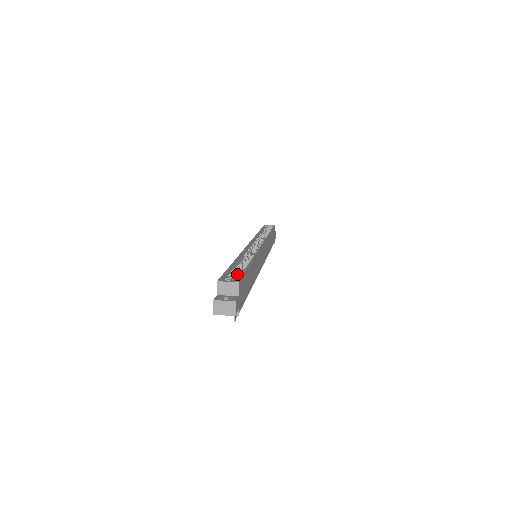
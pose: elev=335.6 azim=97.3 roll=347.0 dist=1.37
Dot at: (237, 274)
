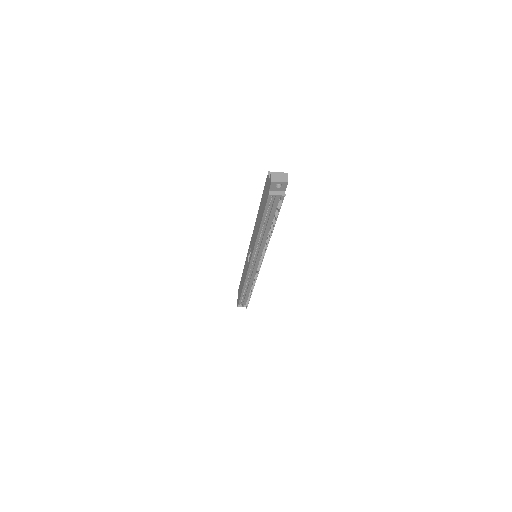
Dot at: occluded
